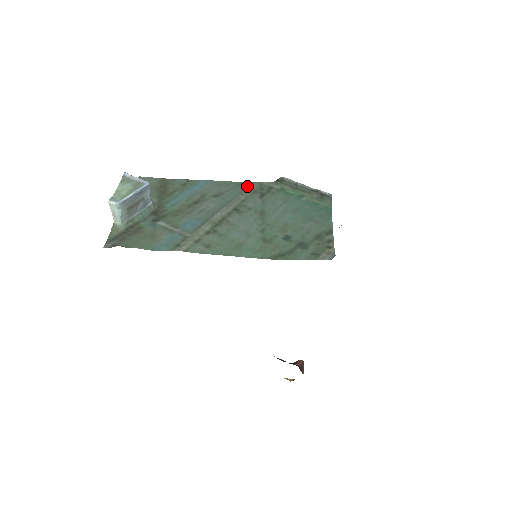
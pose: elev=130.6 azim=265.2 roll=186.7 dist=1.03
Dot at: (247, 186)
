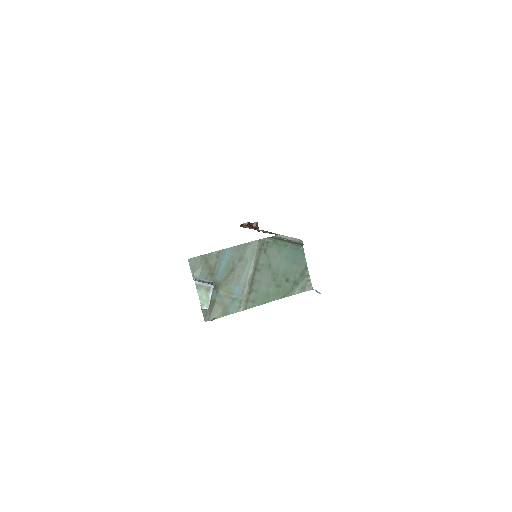
Dot at: (254, 246)
